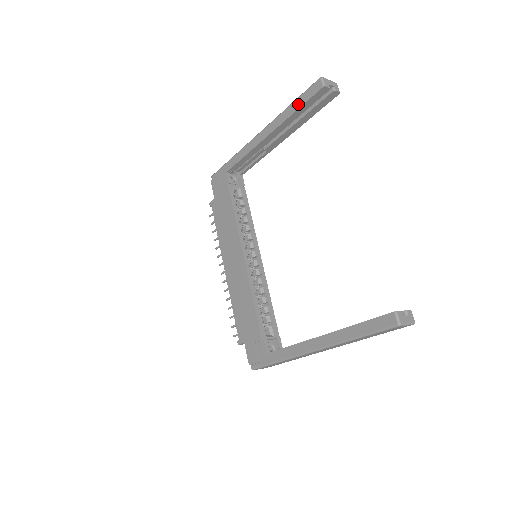
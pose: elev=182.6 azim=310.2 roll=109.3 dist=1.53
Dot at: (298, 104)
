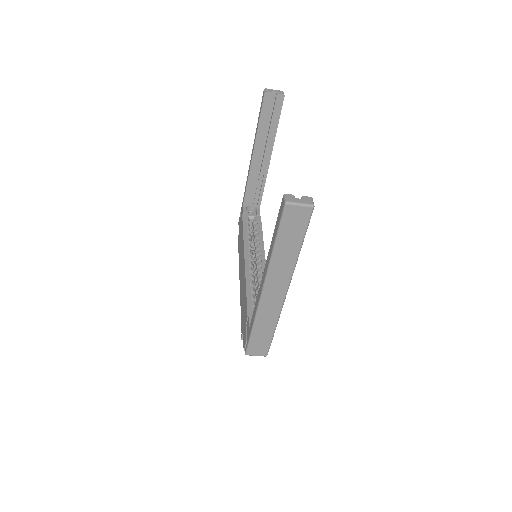
Dot at: (259, 118)
